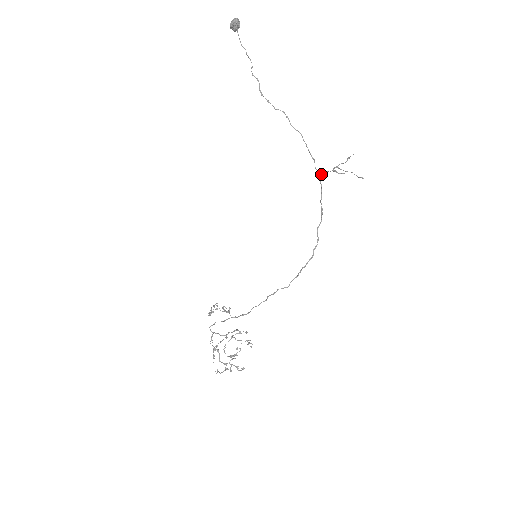
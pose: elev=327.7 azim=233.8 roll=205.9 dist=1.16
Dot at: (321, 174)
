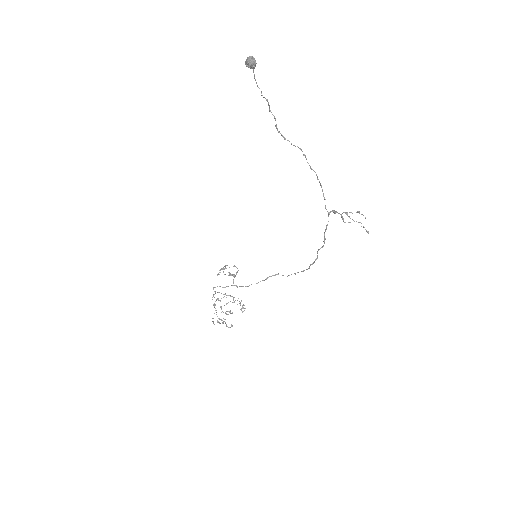
Dot at: (330, 212)
